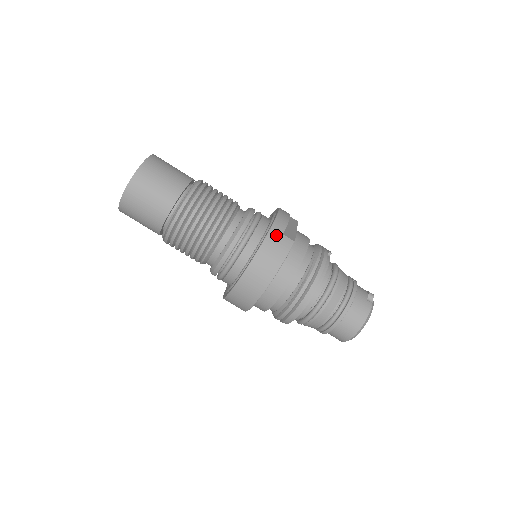
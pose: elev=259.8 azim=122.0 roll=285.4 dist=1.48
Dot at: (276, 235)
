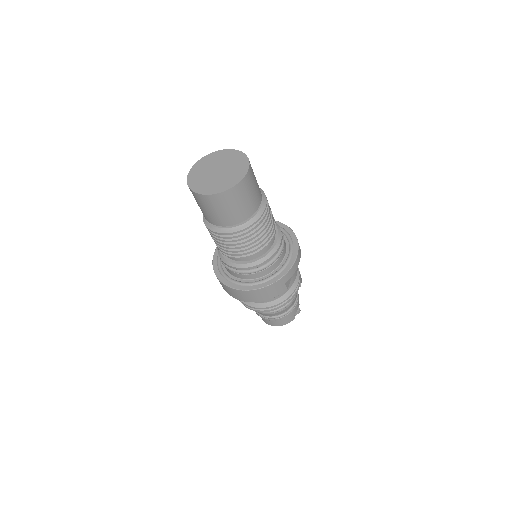
Dot at: (281, 283)
